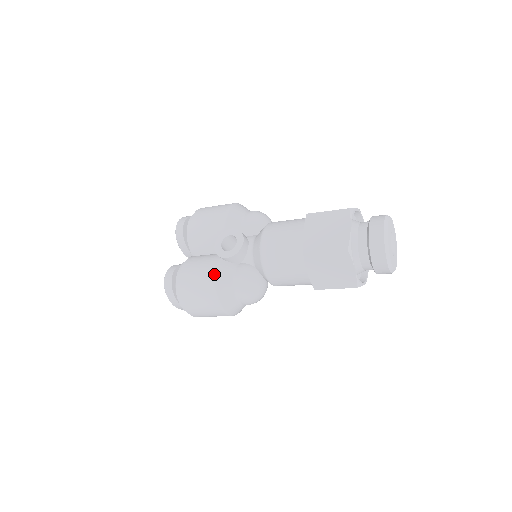
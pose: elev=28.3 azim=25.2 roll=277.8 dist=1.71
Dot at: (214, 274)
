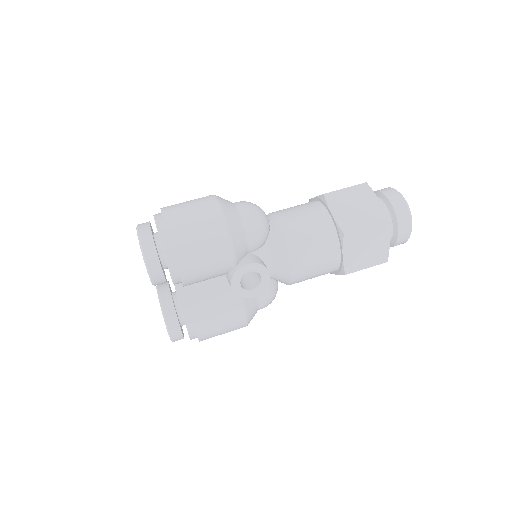
Dot at: (244, 316)
